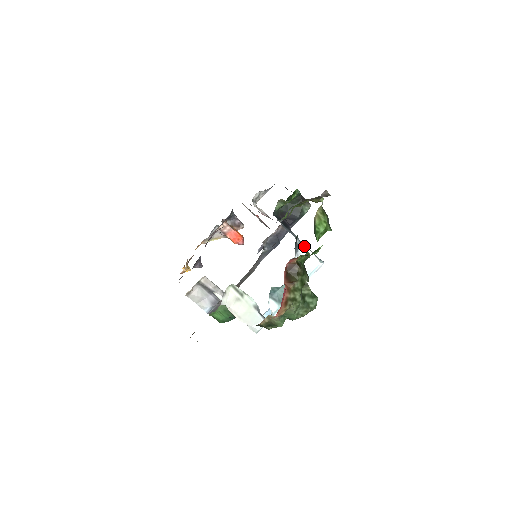
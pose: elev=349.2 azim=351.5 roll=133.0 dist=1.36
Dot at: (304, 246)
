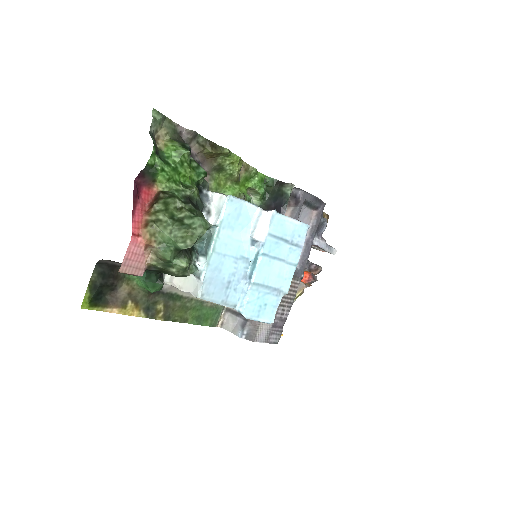
Dot at: (212, 192)
